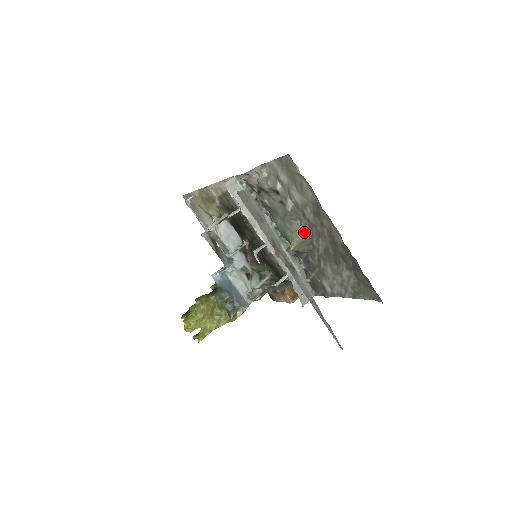
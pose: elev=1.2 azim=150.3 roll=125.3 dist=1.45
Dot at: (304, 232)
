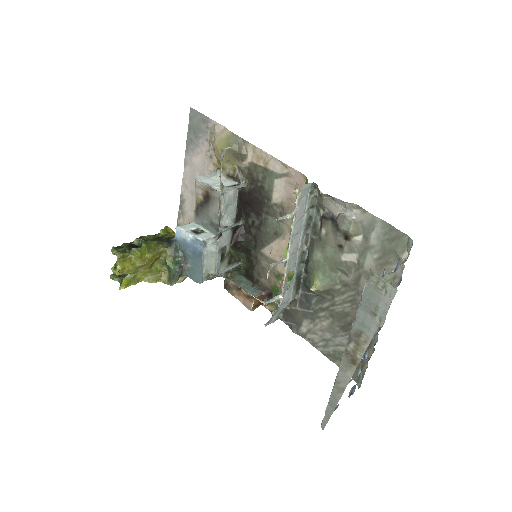
Dot at: (337, 284)
